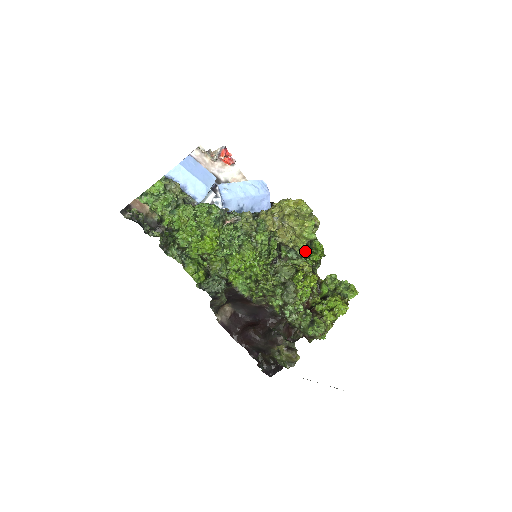
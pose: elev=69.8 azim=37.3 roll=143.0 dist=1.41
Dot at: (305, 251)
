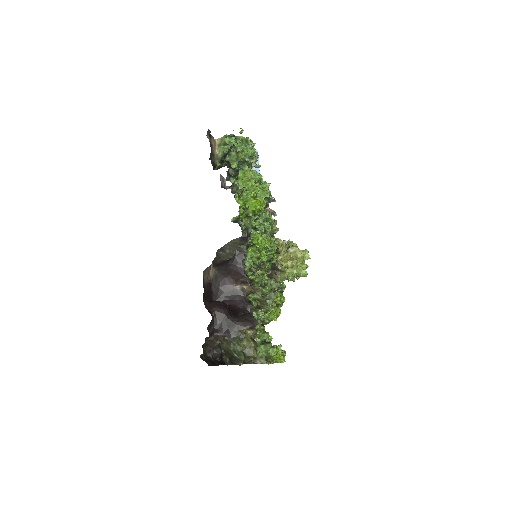
Dot at: (294, 280)
